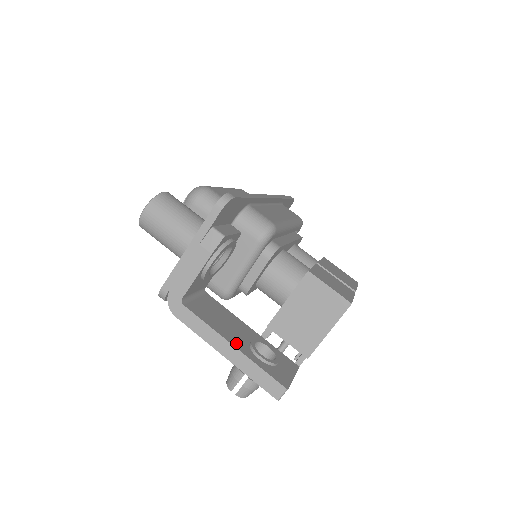
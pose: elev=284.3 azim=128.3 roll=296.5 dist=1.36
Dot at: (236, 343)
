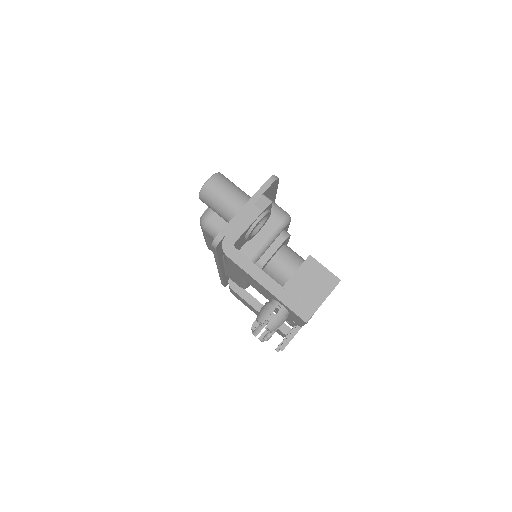
Dot at: (273, 281)
